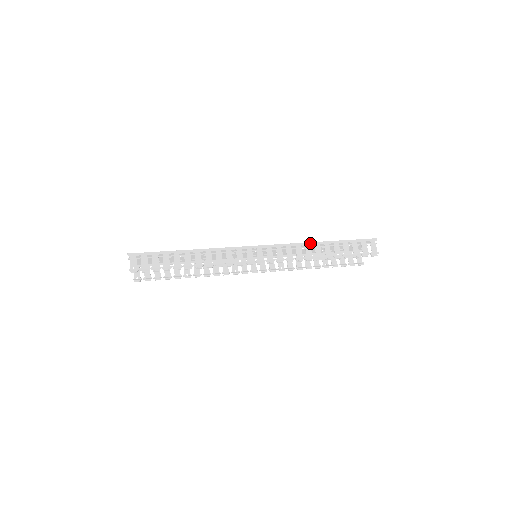
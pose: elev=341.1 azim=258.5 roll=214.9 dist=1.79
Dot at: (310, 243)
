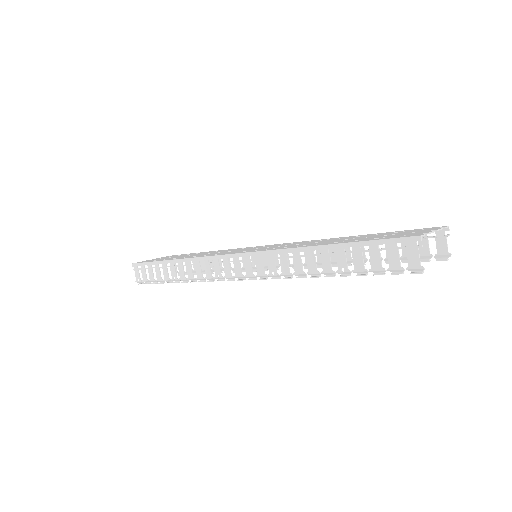
Dot at: (299, 249)
